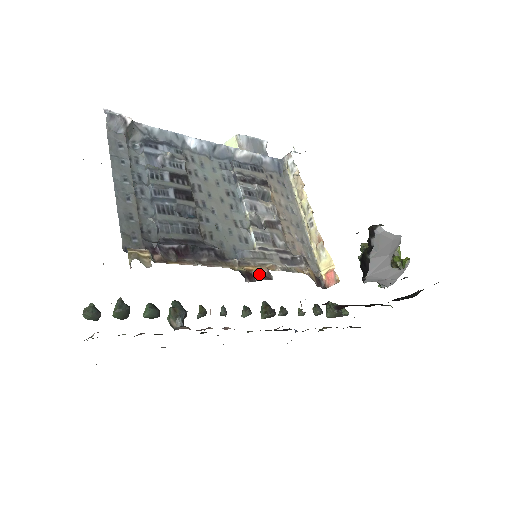
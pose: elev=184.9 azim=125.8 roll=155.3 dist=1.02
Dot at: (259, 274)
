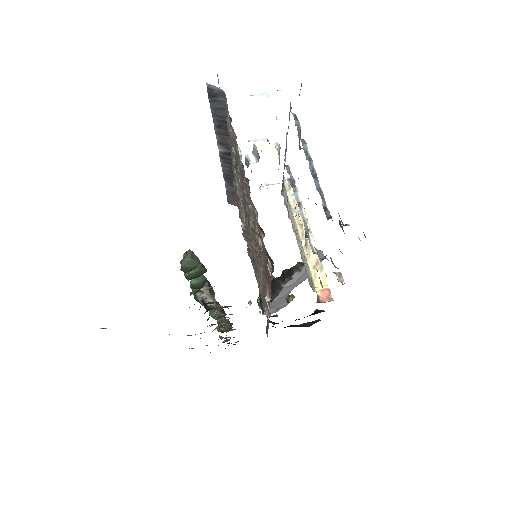
Dot at: occluded
